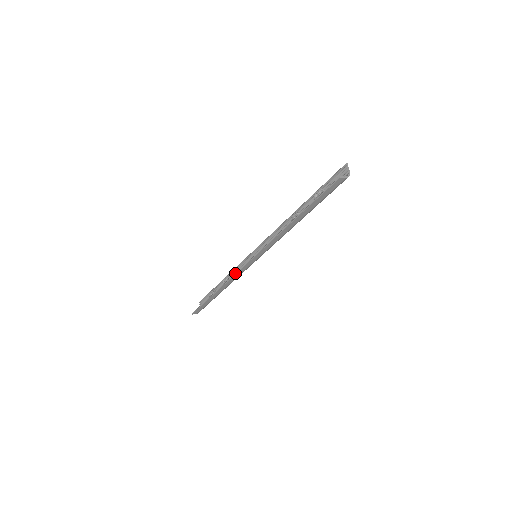
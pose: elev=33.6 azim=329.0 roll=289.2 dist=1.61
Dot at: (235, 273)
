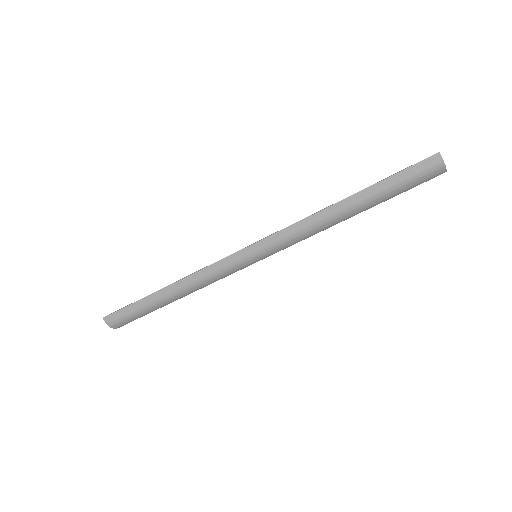
Dot at: (215, 262)
